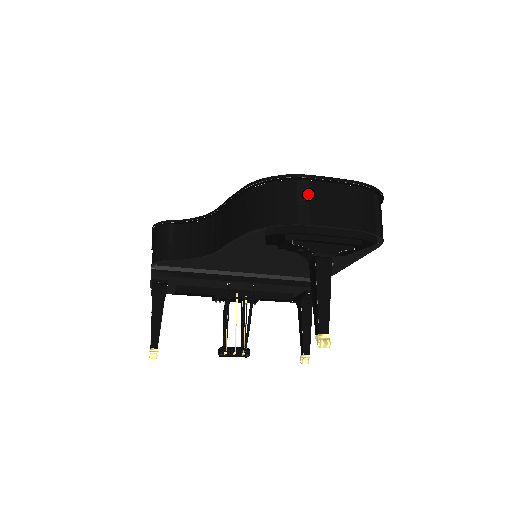
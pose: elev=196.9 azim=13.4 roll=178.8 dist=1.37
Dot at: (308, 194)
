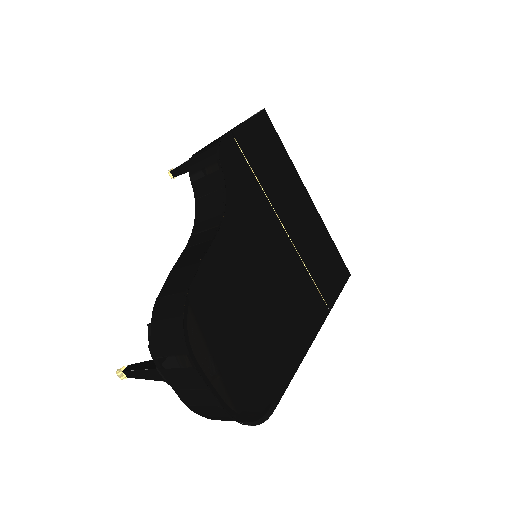
Dot at: (183, 367)
